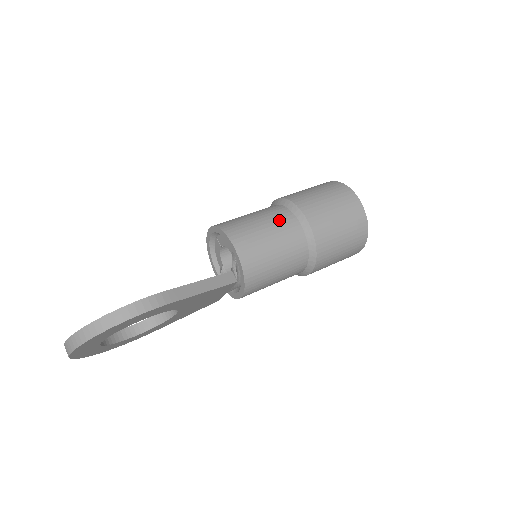
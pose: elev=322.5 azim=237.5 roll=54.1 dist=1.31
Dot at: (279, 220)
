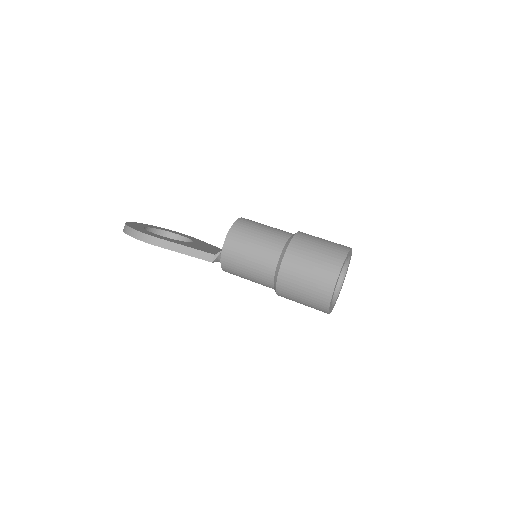
Dot at: (267, 249)
